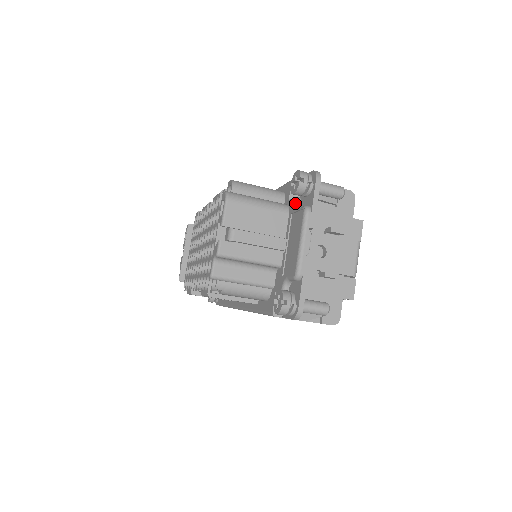
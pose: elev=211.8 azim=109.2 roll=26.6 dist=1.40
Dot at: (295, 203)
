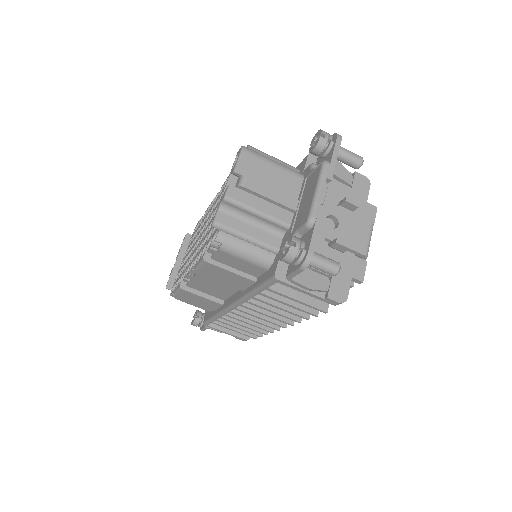
Dot at: (311, 167)
